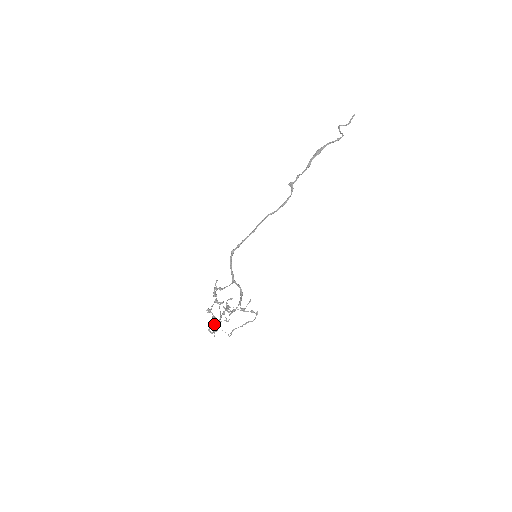
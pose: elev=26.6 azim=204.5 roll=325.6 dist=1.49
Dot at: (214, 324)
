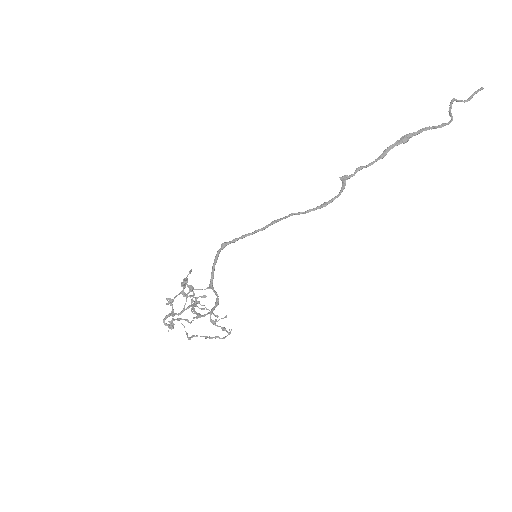
Dot at: occluded
